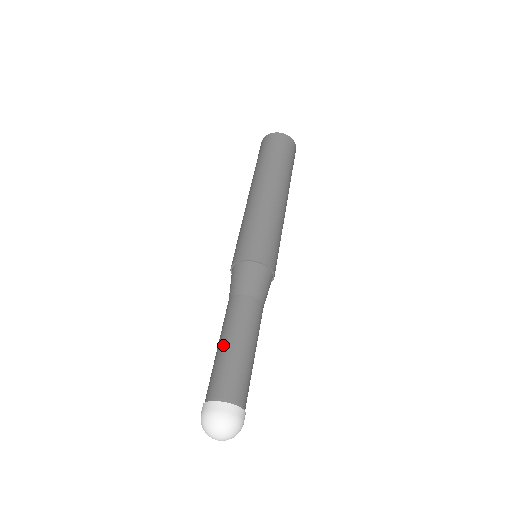
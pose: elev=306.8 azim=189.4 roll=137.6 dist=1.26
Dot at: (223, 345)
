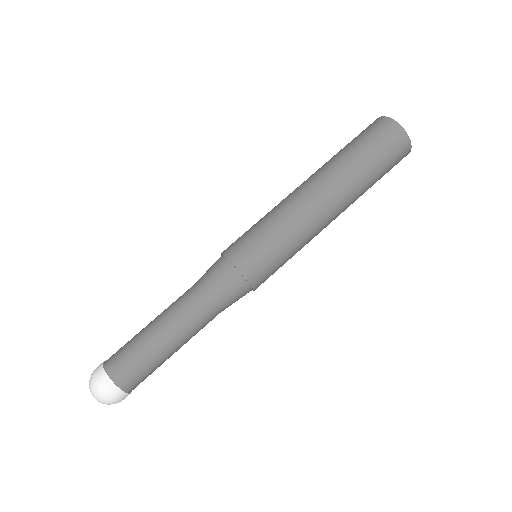
Dot at: (150, 328)
